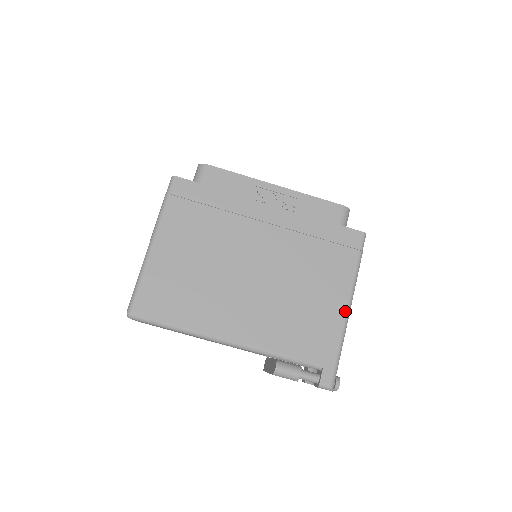
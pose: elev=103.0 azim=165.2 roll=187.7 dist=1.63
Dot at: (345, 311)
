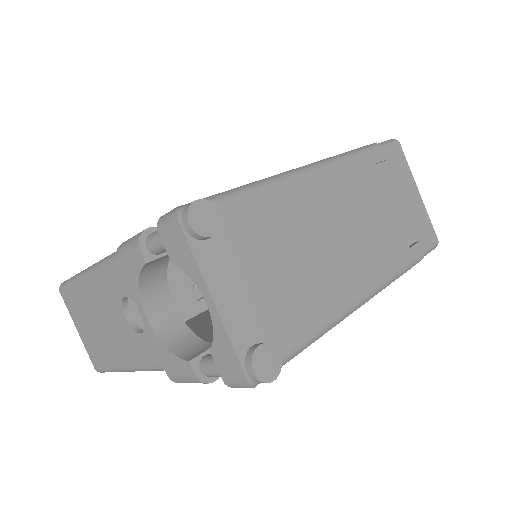
Dot at: occluded
